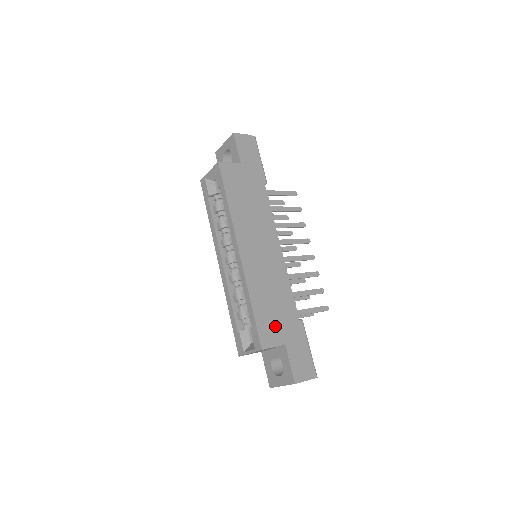
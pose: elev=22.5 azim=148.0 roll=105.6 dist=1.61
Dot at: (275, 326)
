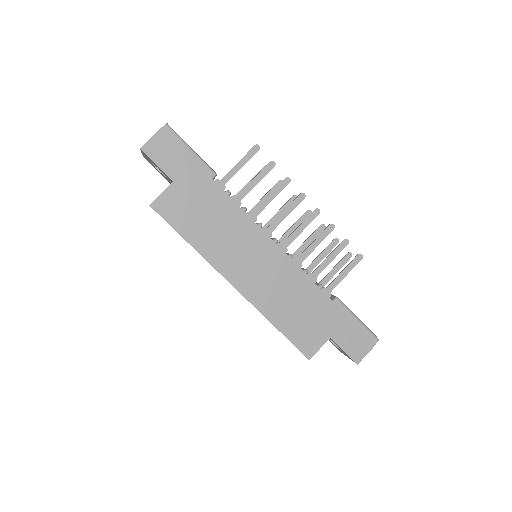
Dot at: (311, 329)
